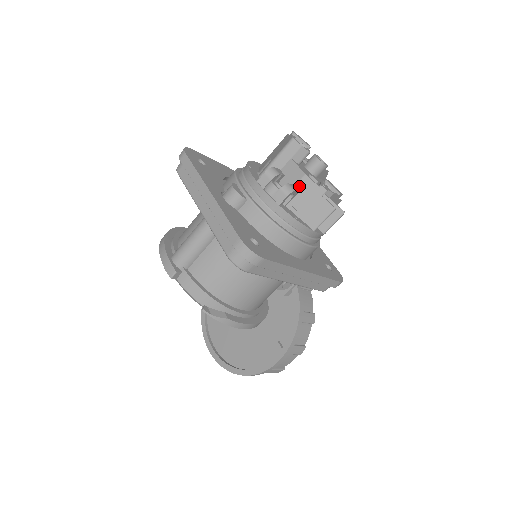
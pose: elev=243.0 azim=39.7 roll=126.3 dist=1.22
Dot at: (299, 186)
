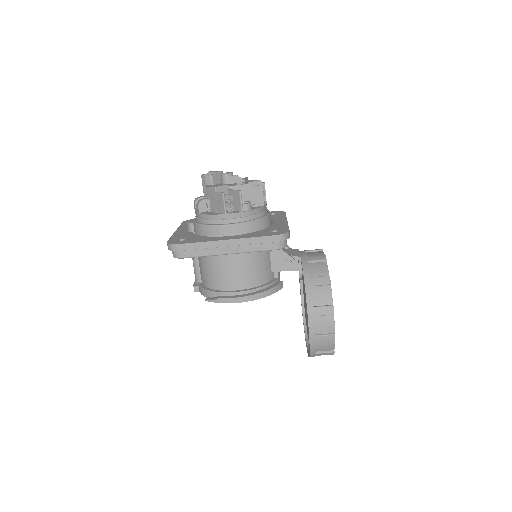
Dot at: (208, 196)
